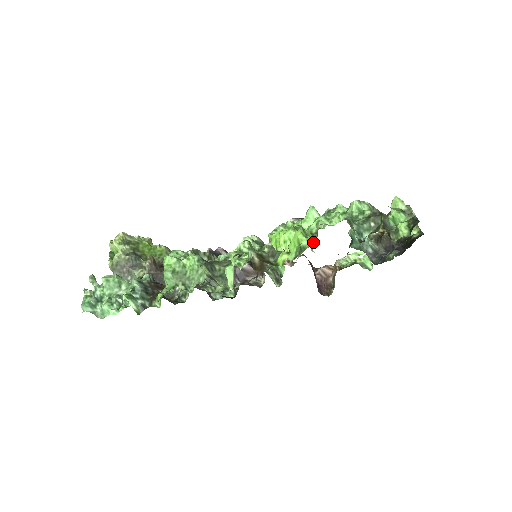
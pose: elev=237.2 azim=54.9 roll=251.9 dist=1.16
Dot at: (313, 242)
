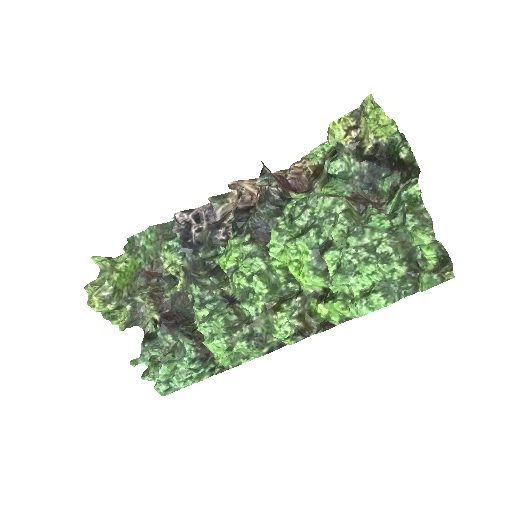
Dot at: occluded
